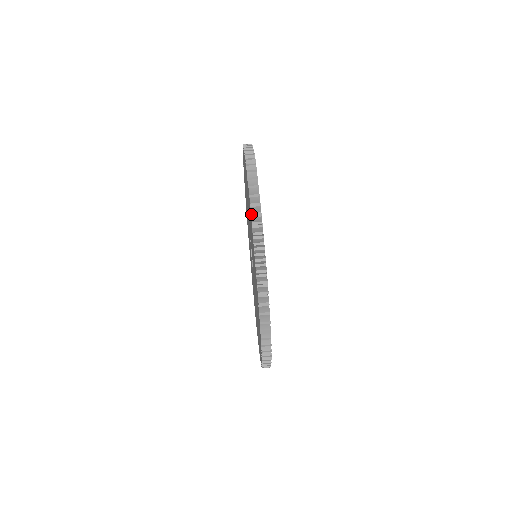
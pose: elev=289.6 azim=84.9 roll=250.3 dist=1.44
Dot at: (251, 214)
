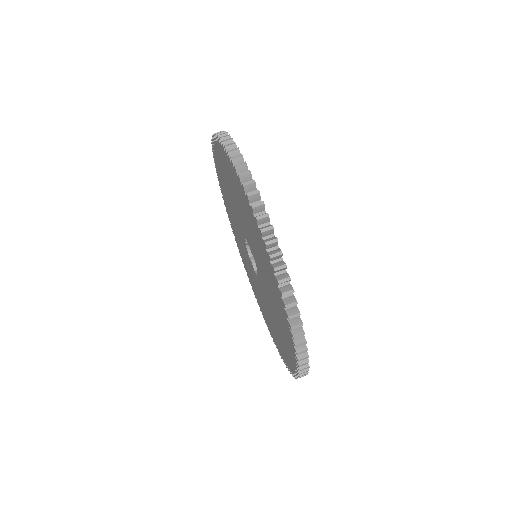
Dot at: (267, 251)
